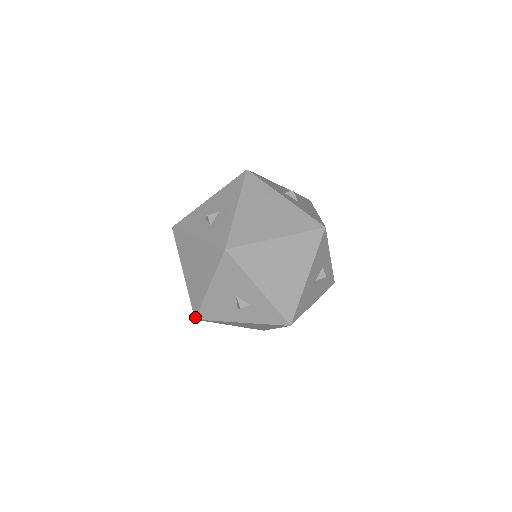
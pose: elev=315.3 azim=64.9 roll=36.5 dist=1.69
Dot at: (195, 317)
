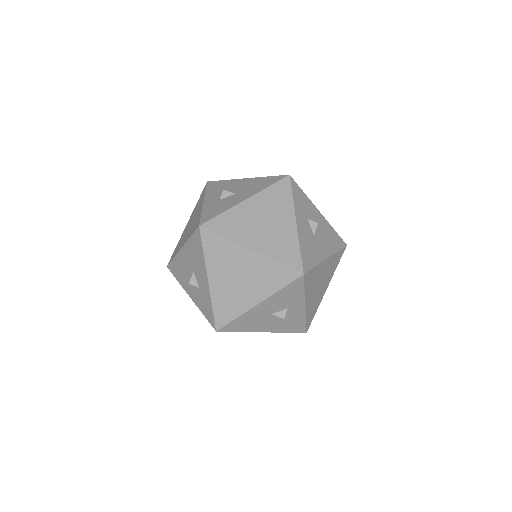
Dot at: (168, 265)
